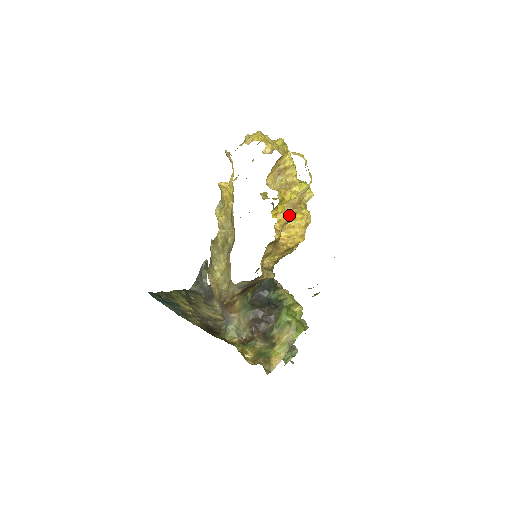
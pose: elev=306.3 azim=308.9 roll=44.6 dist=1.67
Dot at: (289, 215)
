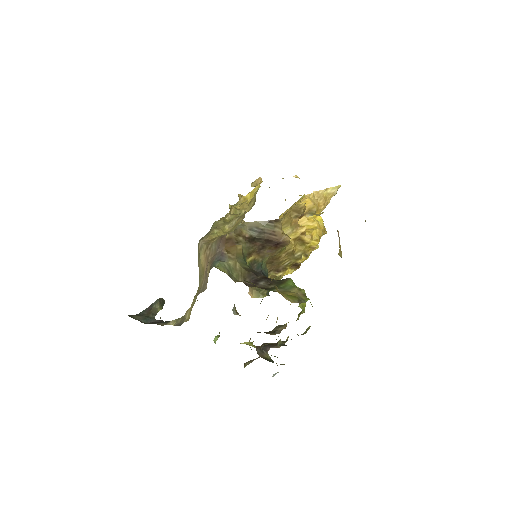
Dot at: (315, 203)
